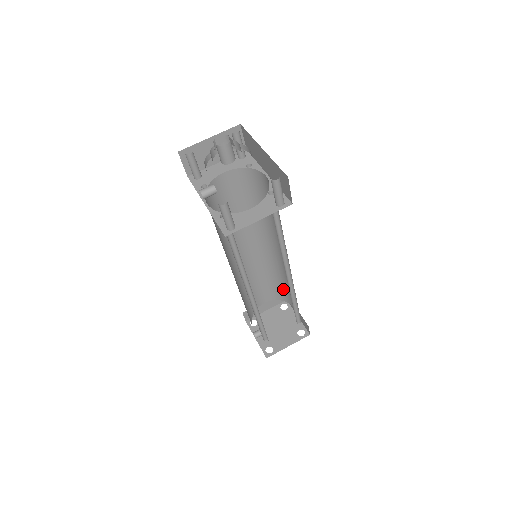
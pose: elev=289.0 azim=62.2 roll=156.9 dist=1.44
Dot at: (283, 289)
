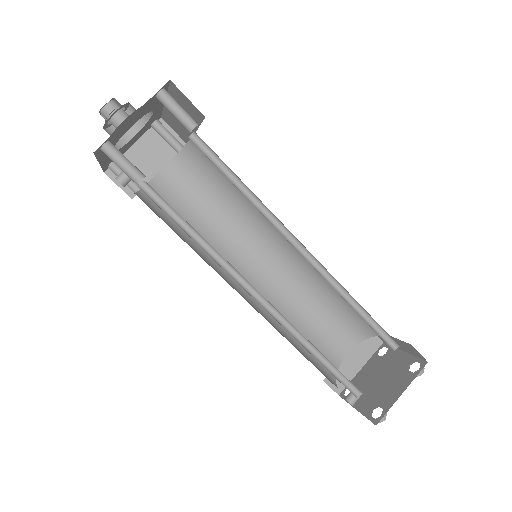
Dot at: (352, 314)
